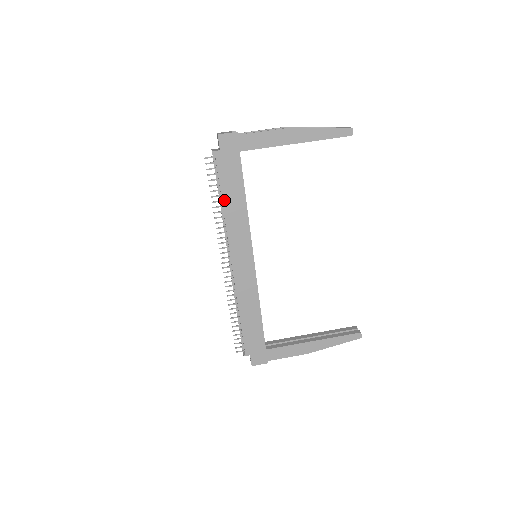
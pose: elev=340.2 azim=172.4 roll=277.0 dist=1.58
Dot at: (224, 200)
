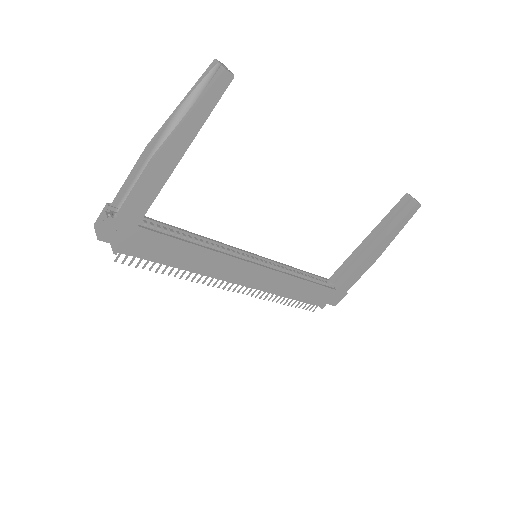
Dot at: (176, 265)
